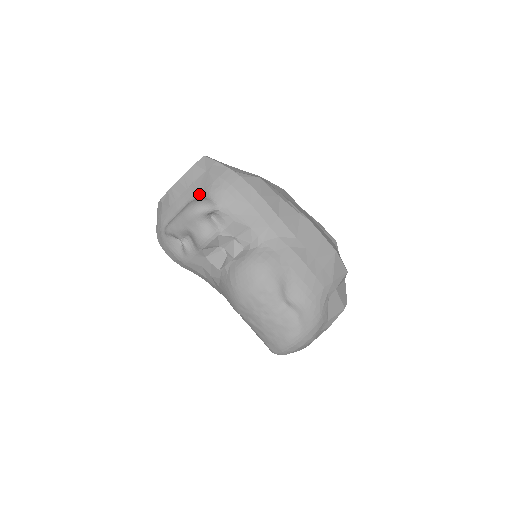
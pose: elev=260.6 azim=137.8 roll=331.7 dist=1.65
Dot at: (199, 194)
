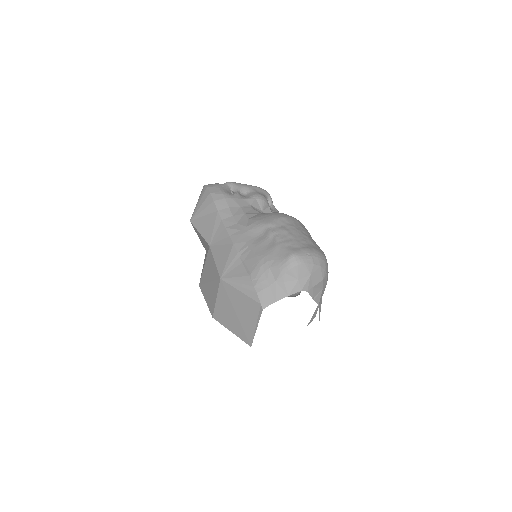
Dot at: occluded
